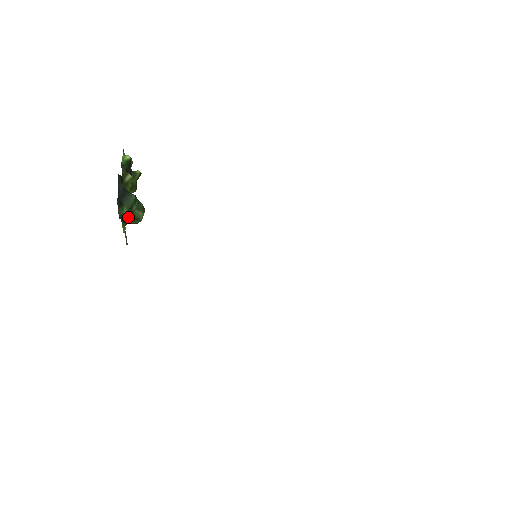
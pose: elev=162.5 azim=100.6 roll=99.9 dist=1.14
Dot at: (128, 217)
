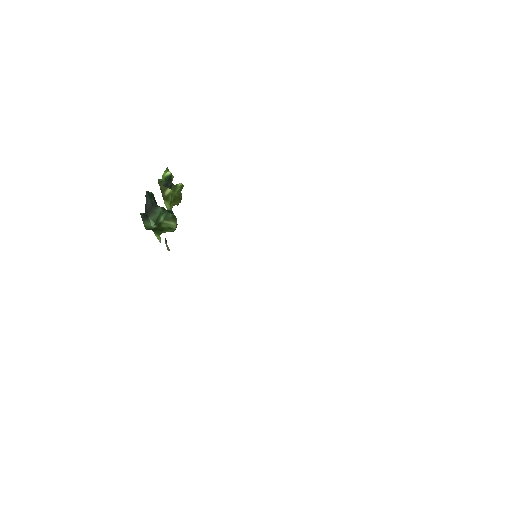
Dot at: (158, 228)
